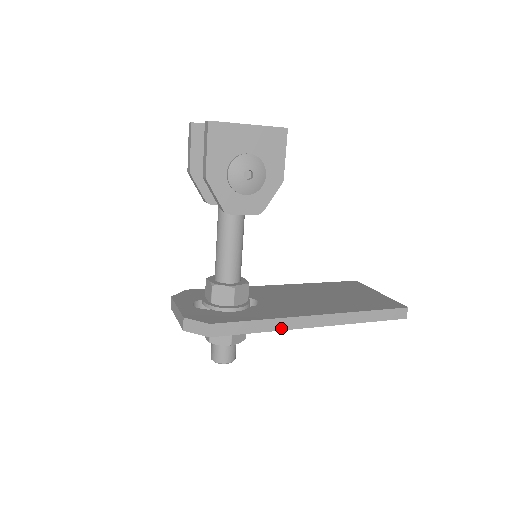
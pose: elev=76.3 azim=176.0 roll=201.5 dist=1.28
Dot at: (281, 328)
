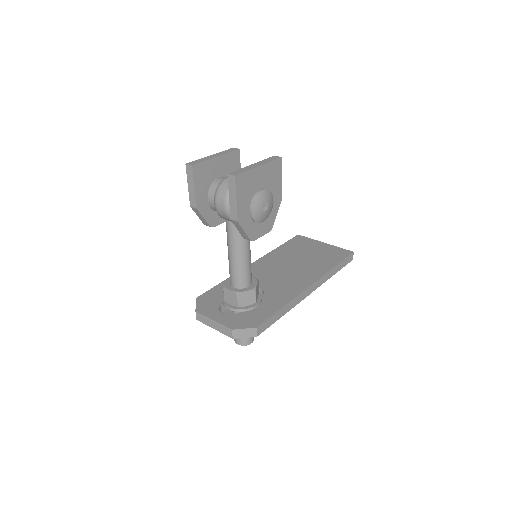
Dot at: (293, 306)
